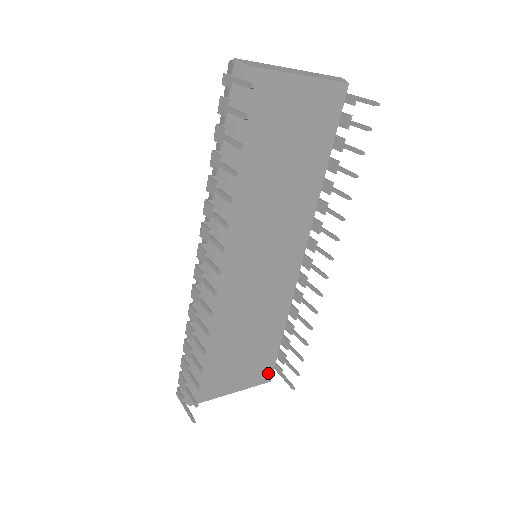
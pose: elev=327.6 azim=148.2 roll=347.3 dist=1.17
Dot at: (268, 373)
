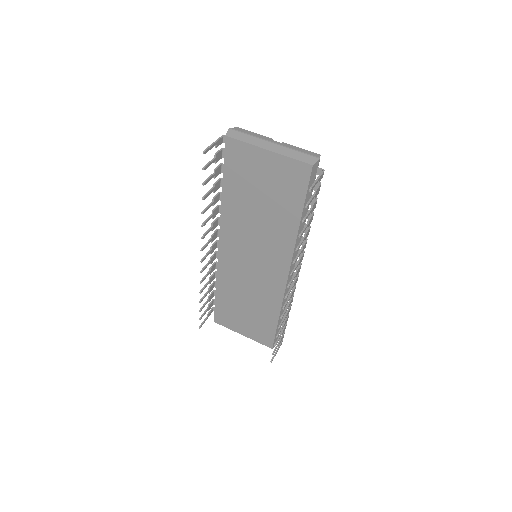
Dot at: (269, 341)
